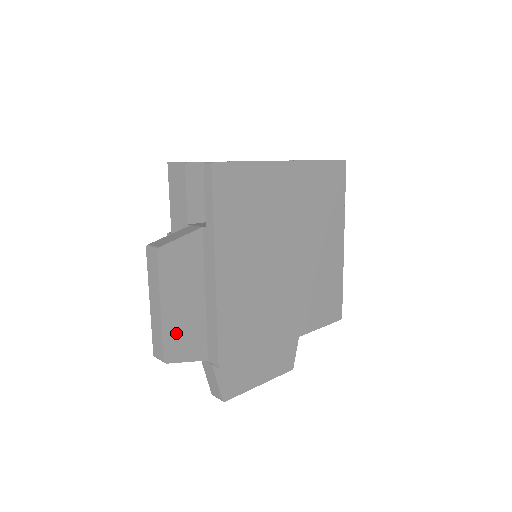
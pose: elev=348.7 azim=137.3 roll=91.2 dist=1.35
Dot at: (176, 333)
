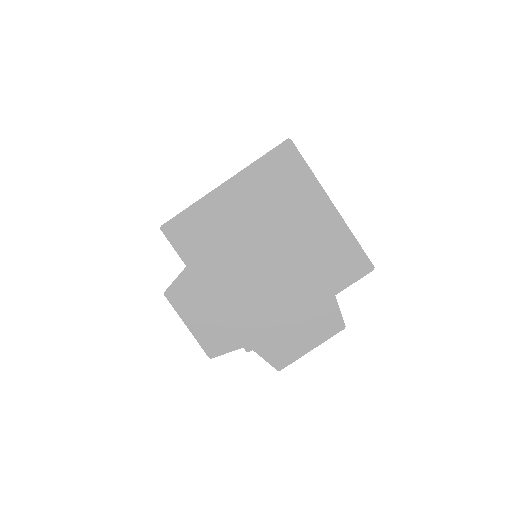
Dot at: (208, 338)
